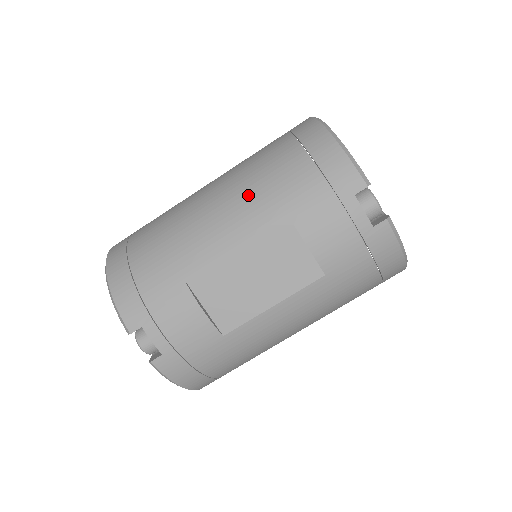
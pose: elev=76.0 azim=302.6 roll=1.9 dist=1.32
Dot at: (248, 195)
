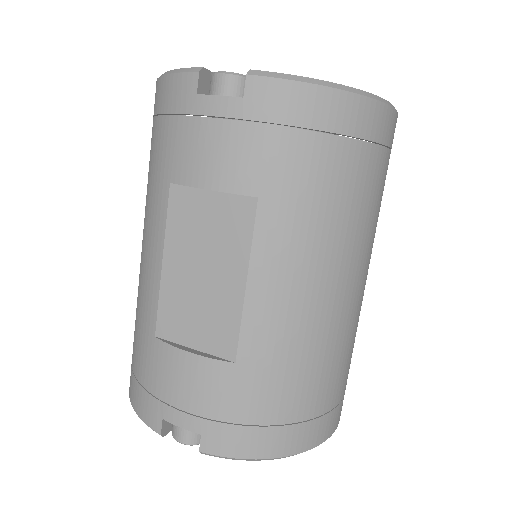
Dot at: (147, 206)
